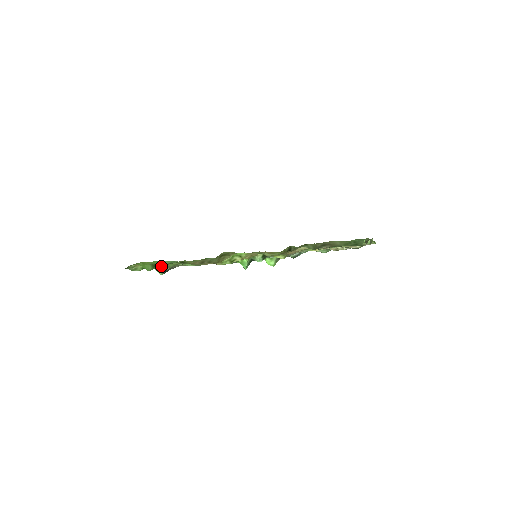
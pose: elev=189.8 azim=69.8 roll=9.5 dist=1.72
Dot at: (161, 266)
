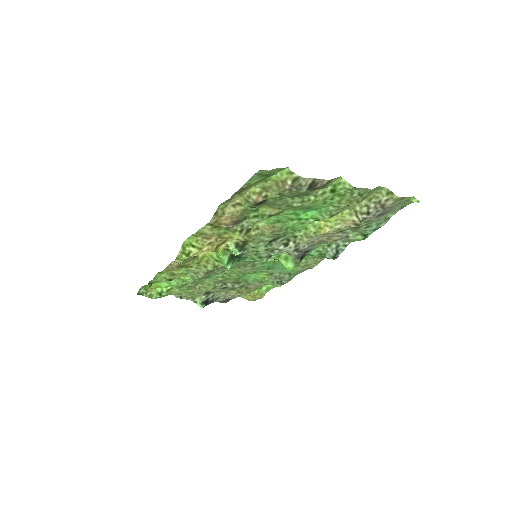
Dot at: (190, 294)
